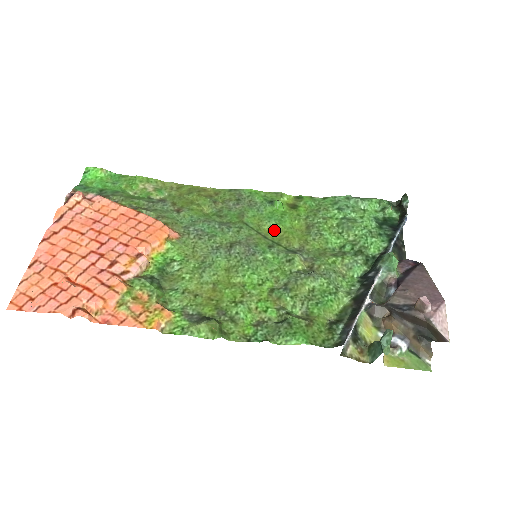
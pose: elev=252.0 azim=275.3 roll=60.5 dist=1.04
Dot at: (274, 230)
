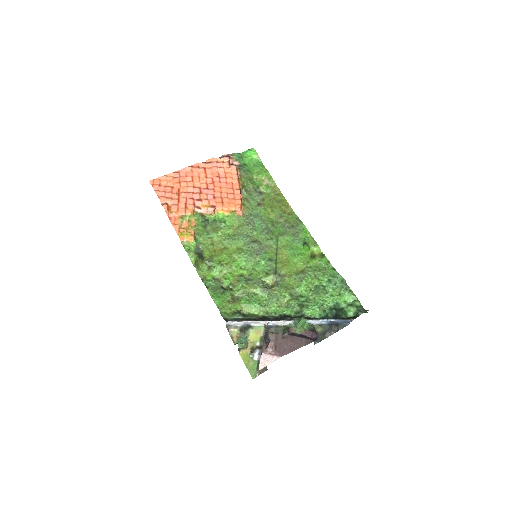
Dot at: (286, 256)
